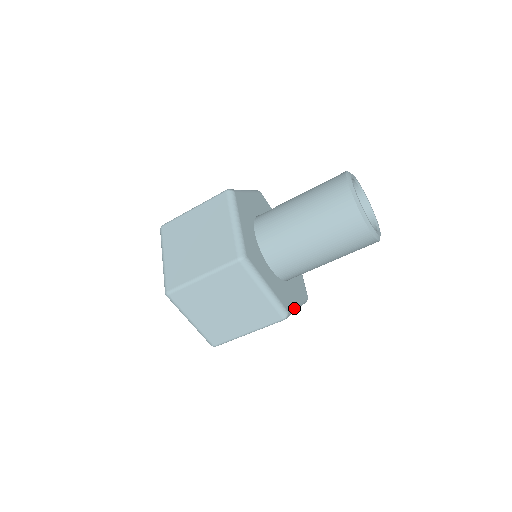
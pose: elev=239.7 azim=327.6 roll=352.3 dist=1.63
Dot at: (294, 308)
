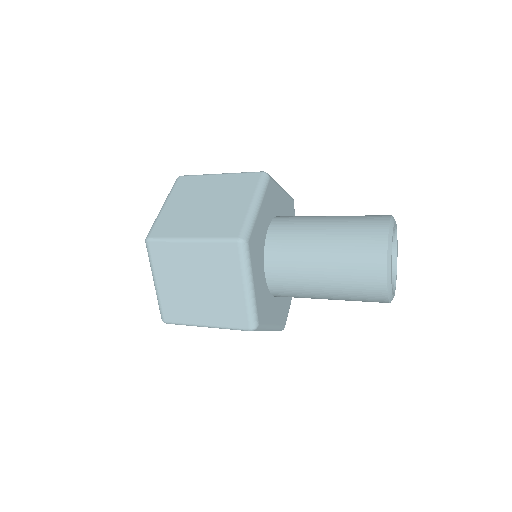
Dot at: occluded
